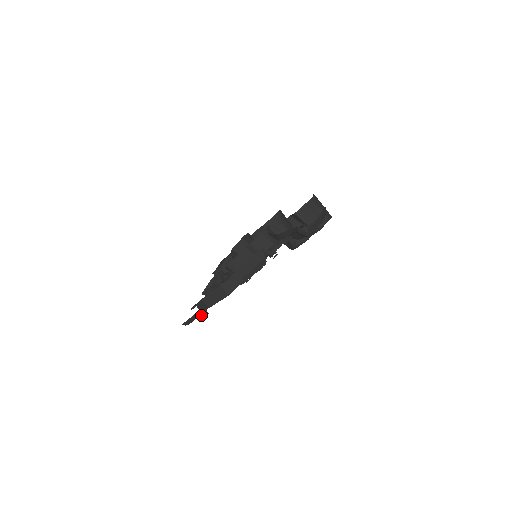
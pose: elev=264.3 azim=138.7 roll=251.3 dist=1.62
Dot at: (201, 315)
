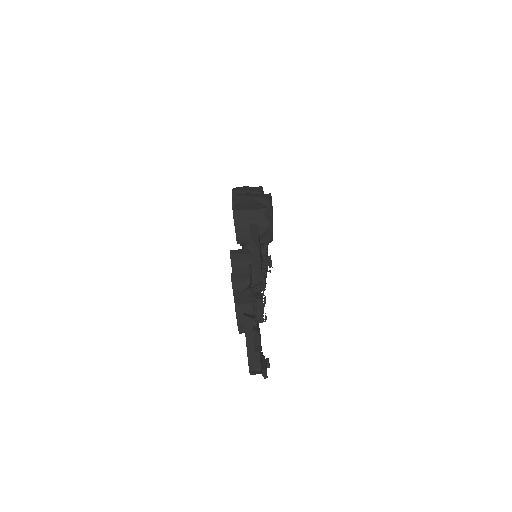
Dot at: (263, 375)
